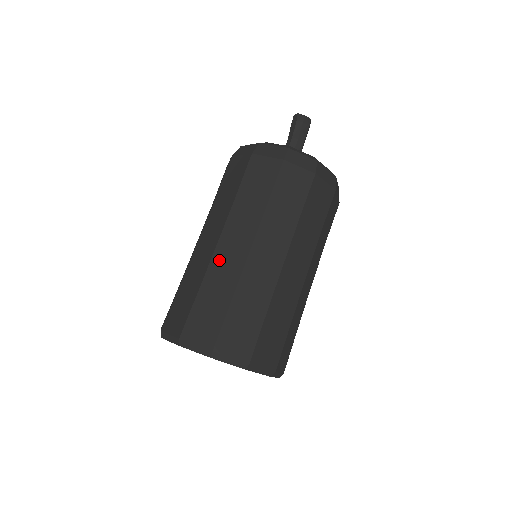
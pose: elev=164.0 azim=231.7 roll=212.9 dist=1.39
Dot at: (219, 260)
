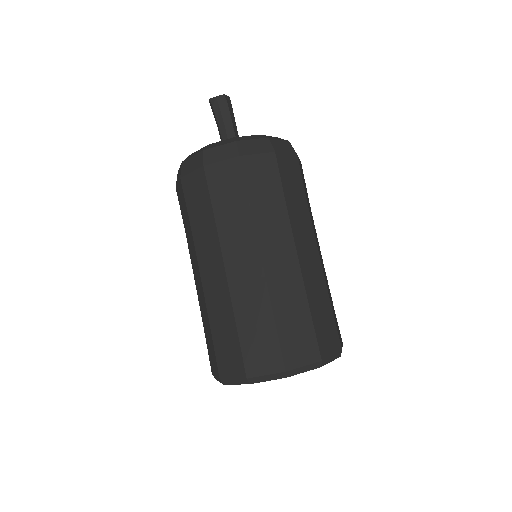
Dot at: (209, 292)
